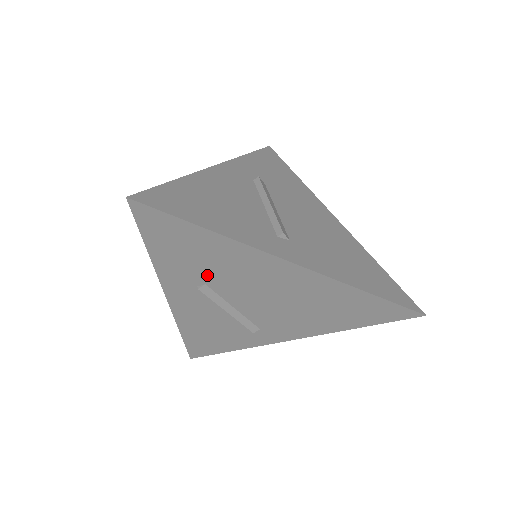
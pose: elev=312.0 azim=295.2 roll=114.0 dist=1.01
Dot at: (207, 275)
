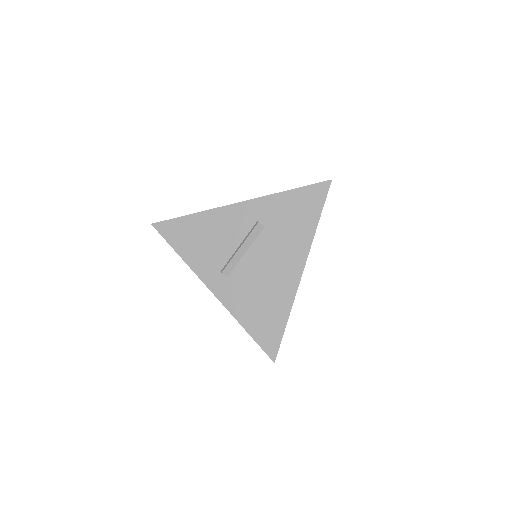
Dot at: occluded
